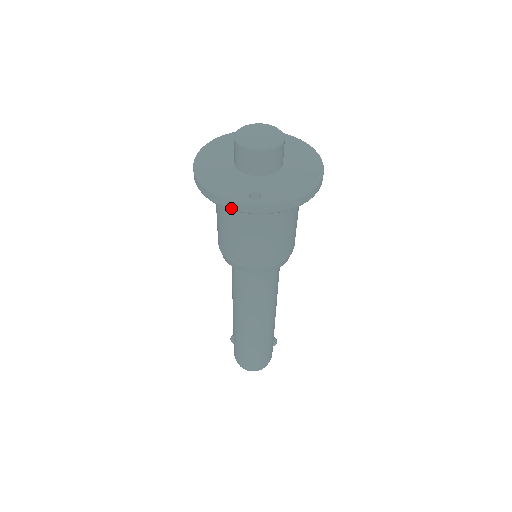
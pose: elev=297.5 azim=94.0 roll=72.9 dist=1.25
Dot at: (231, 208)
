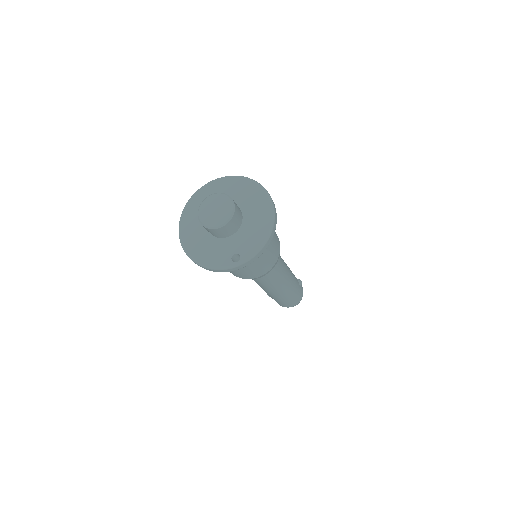
Dot at: occluded
